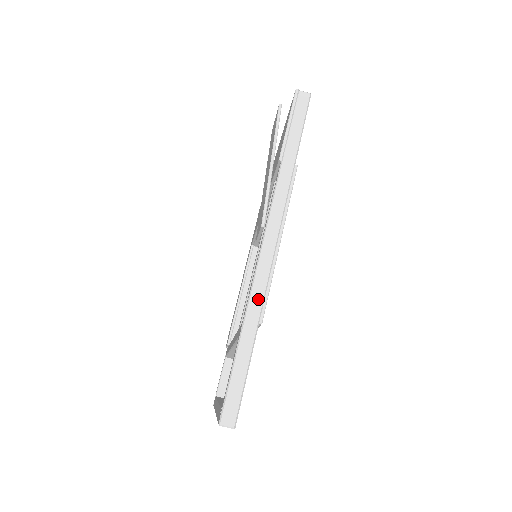
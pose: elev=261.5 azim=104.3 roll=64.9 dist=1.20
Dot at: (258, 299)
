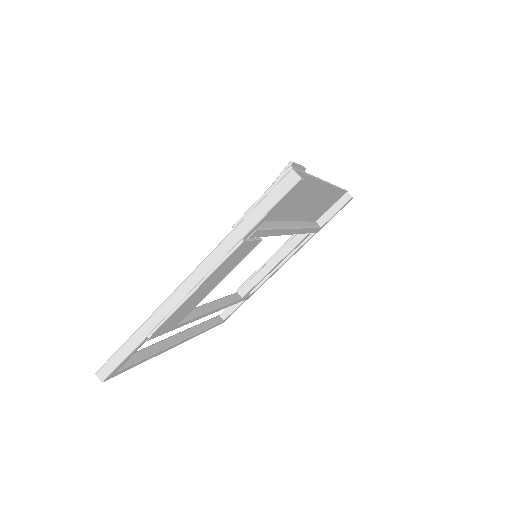
Dot at: (155, 321)
